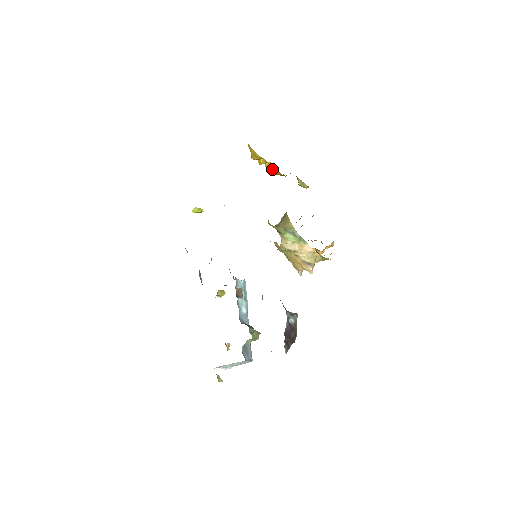
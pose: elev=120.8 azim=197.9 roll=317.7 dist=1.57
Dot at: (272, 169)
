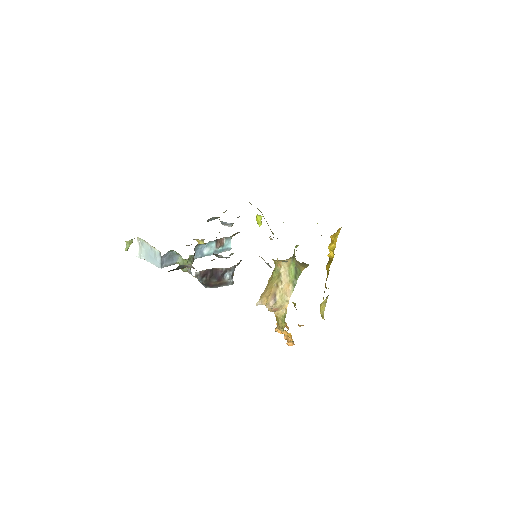
Dot at: (328, 262)
